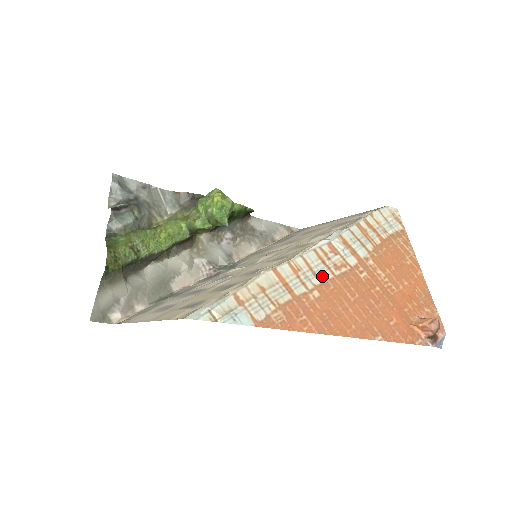
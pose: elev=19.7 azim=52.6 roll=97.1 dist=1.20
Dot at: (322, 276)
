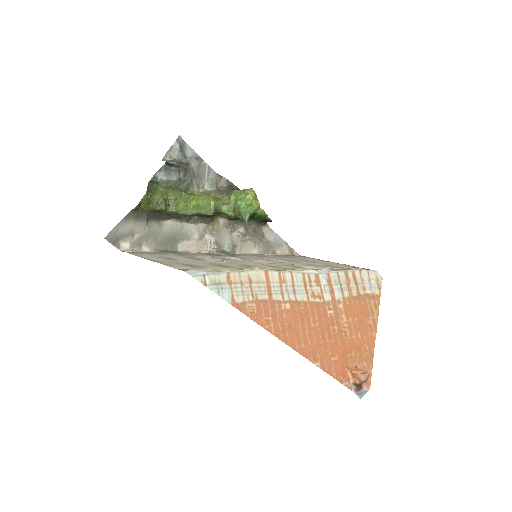
Dot at: (299, 296)
